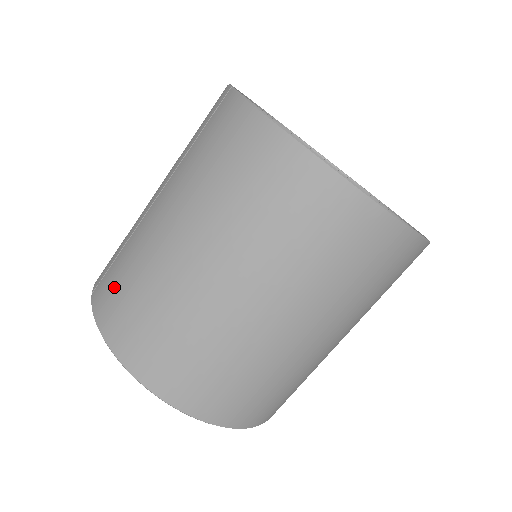
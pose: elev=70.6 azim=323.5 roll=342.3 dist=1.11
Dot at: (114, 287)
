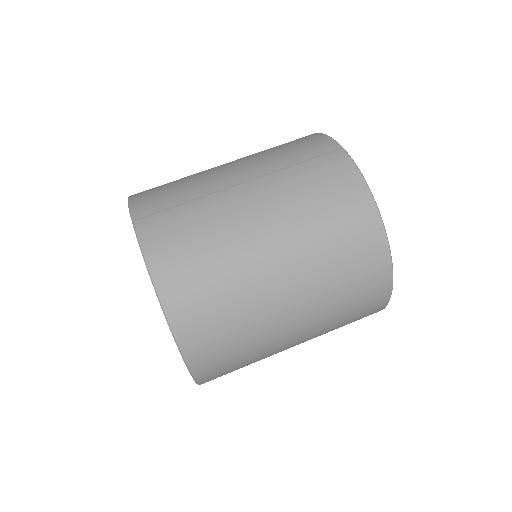
Dot at: (177, 234)
